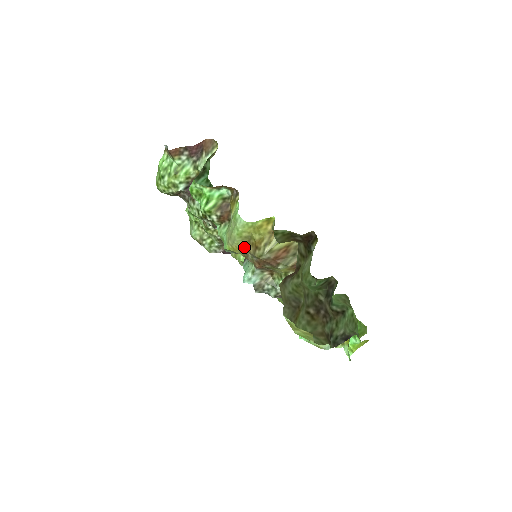
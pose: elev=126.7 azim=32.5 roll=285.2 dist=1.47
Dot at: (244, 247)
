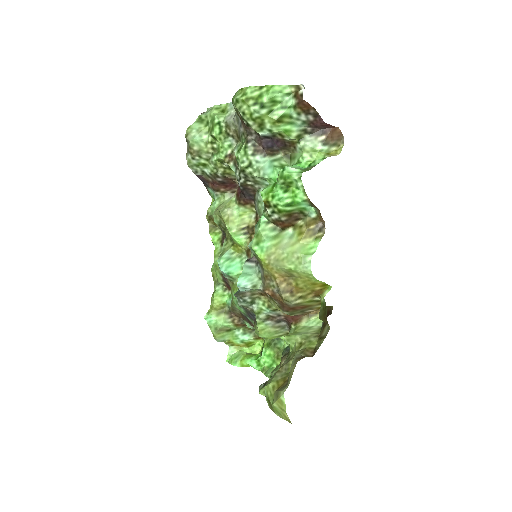
Dot at: (279, 276)
